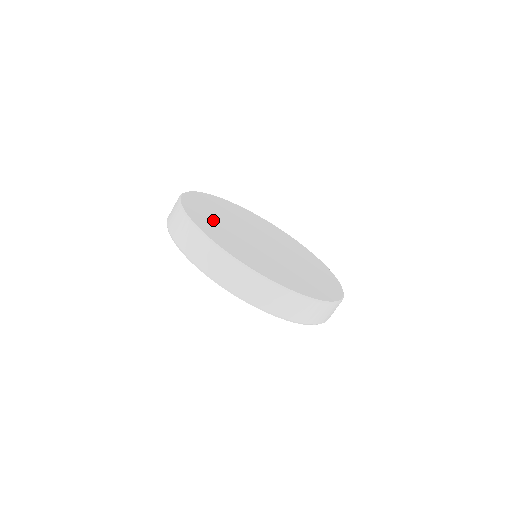
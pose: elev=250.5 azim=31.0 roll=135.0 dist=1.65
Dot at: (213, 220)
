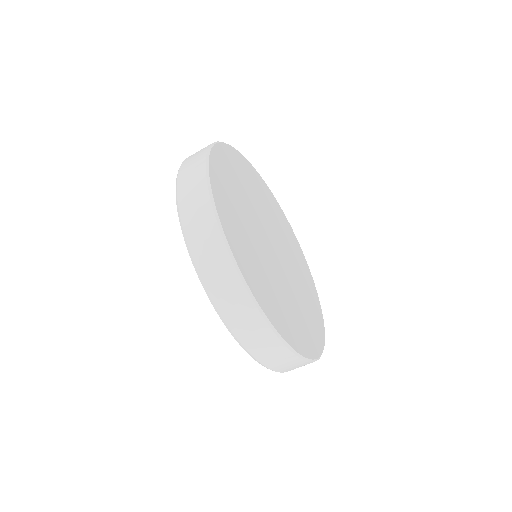
Dot at: (244, 239)
